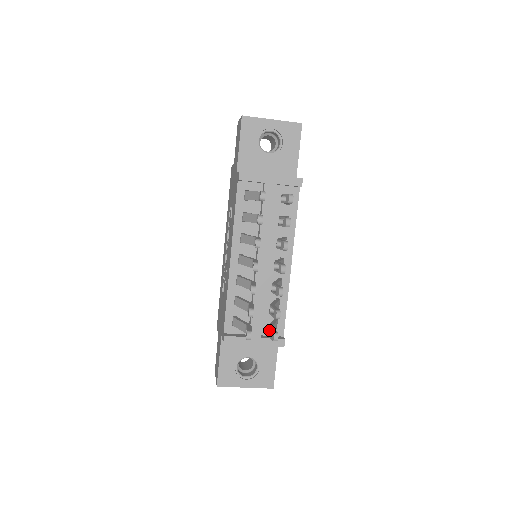
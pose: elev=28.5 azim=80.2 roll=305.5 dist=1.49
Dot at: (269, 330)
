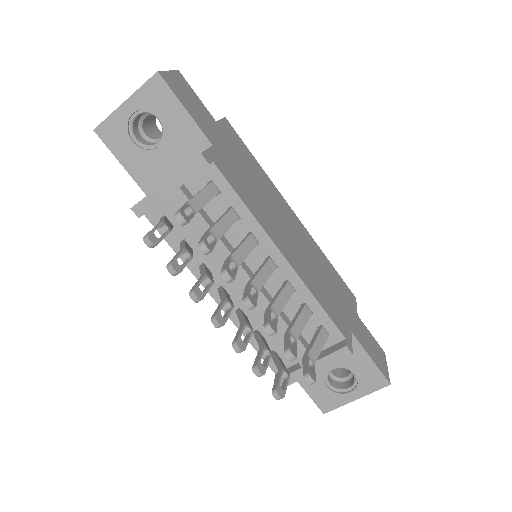
Dot at: occluded
